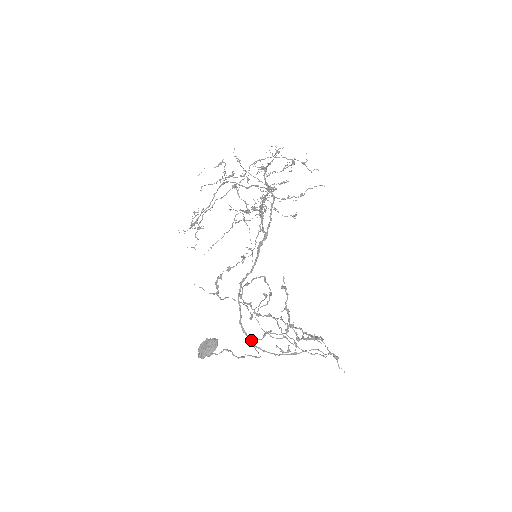
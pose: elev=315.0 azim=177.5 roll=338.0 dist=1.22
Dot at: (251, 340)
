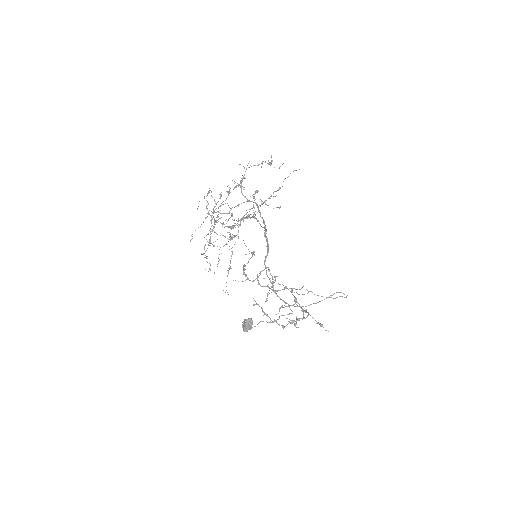
Dot at: (284, 302)
